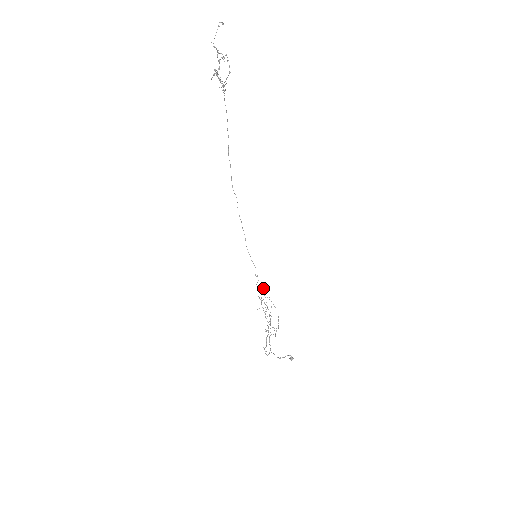
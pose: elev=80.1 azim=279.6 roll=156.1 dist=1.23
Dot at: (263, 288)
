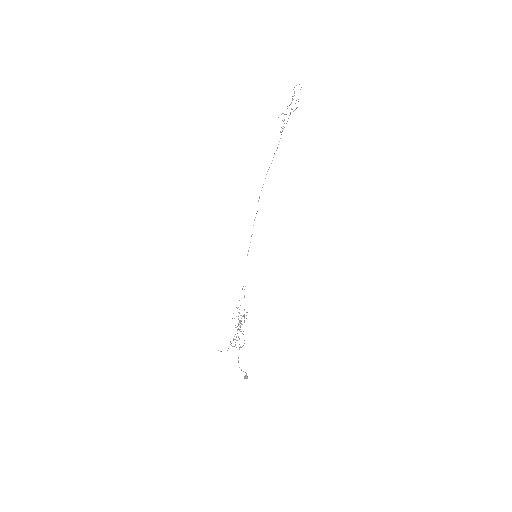
Dot at: (238, 318)
